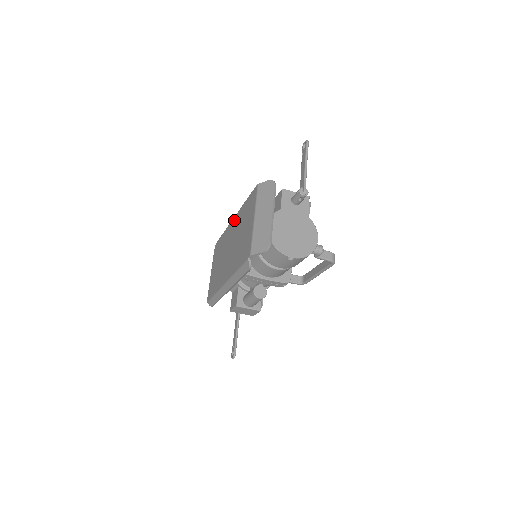
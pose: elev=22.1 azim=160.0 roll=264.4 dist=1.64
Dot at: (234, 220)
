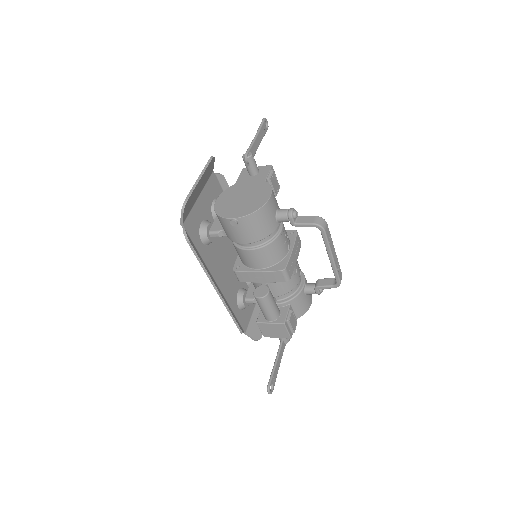
Dot at: occluded
